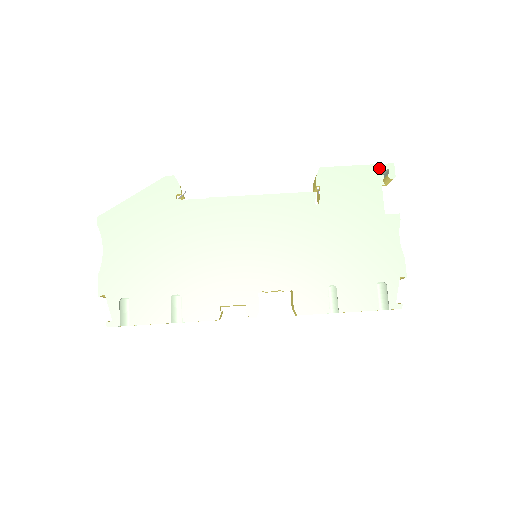
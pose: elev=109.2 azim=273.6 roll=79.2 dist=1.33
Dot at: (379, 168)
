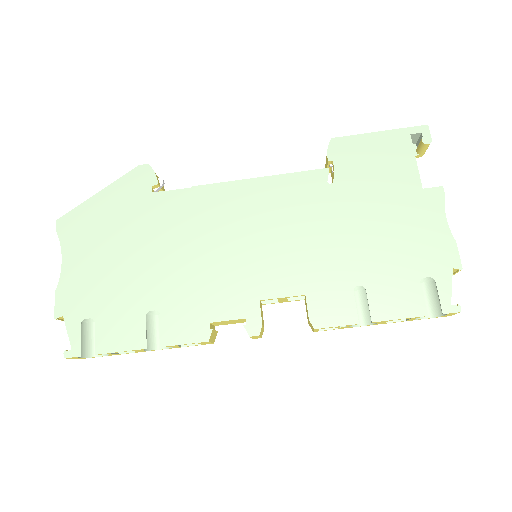
Dot at: (409, 132)
